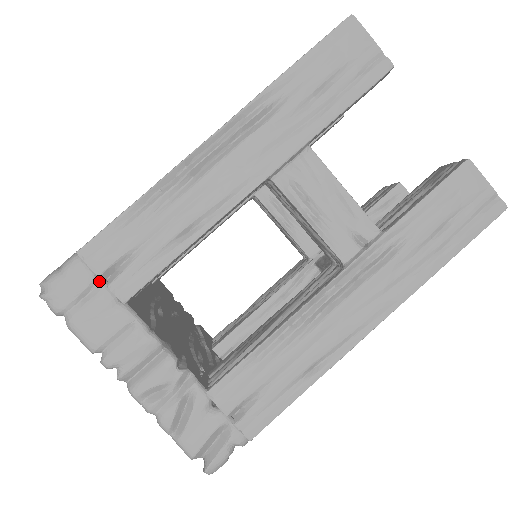
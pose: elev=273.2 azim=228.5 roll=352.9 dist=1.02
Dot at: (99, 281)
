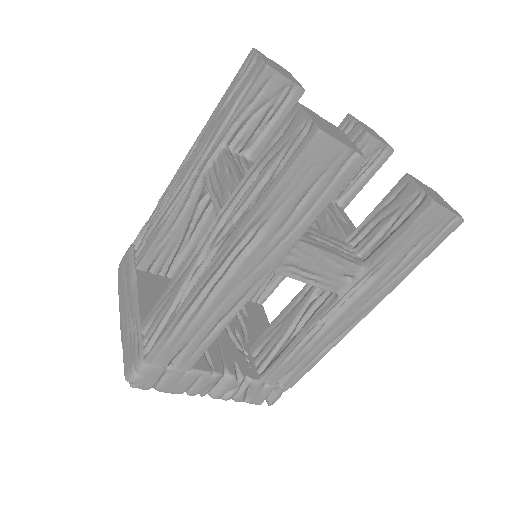
Dot at: (167, 368)
